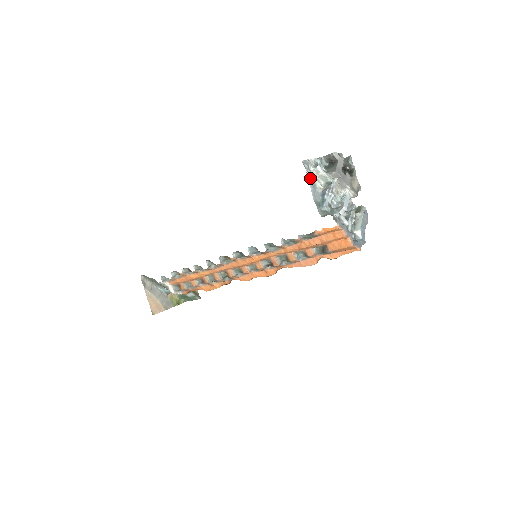
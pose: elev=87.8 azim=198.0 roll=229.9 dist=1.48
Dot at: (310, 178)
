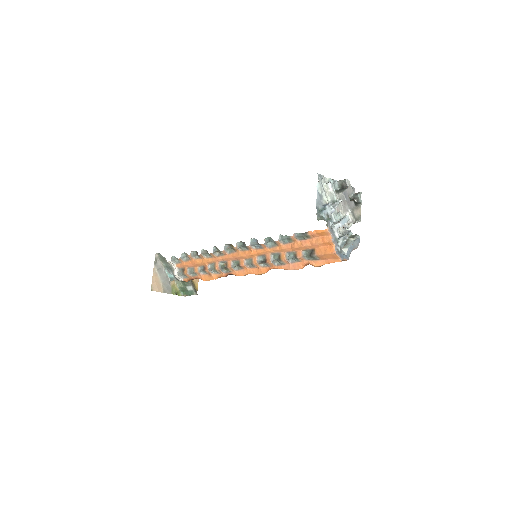
Dot at: (319, 189)
